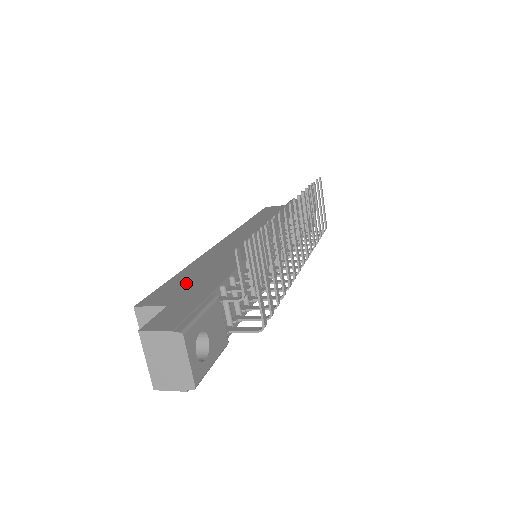
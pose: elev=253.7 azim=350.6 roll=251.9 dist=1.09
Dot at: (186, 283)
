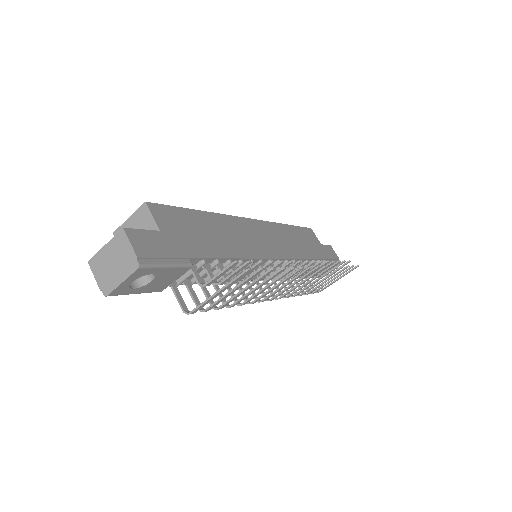
Dot at: (192, 227)
